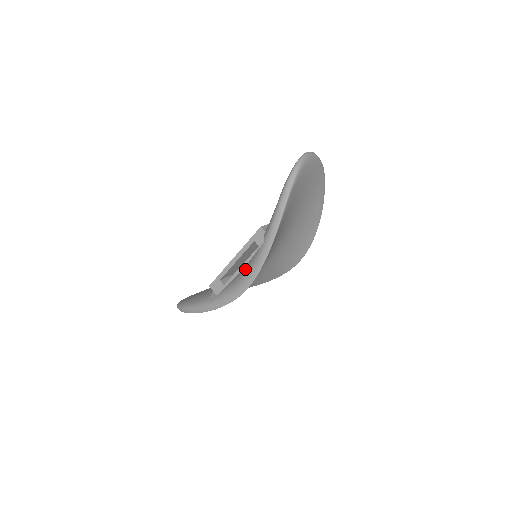
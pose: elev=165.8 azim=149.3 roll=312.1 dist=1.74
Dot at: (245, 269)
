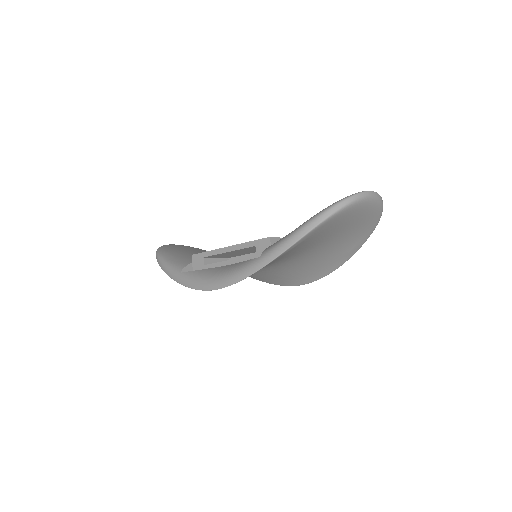
Dot at: (228, 268)
